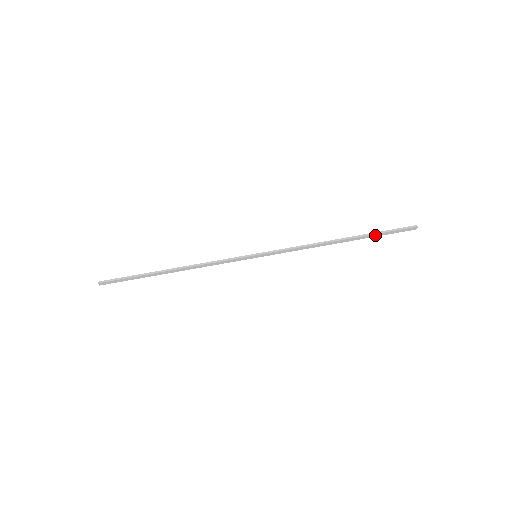
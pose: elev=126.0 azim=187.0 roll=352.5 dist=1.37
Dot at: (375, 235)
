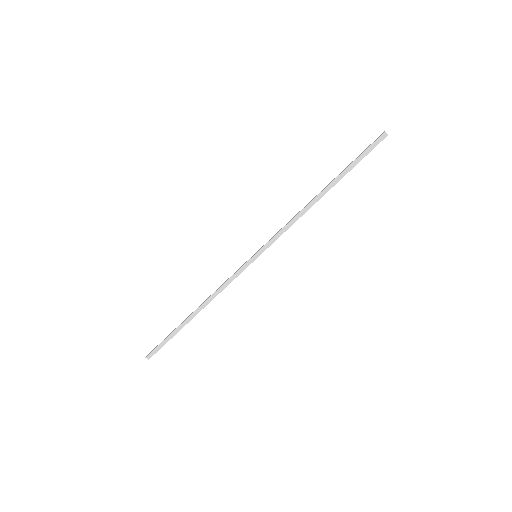
Dot at: (350, 167)
